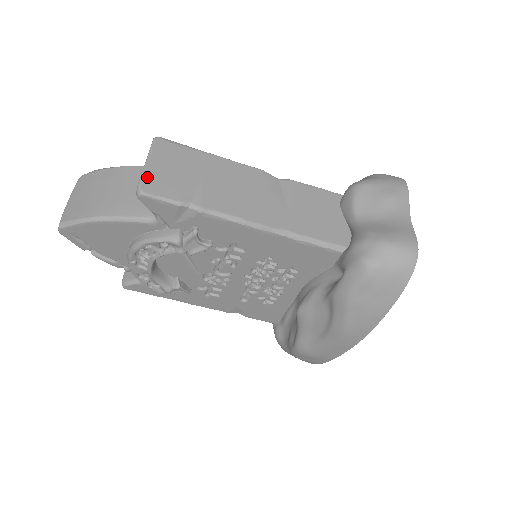
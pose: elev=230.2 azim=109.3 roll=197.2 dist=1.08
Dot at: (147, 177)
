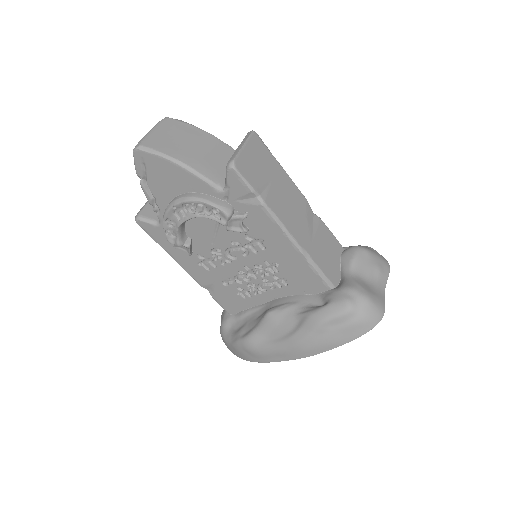
Dot at: (241, 157)
